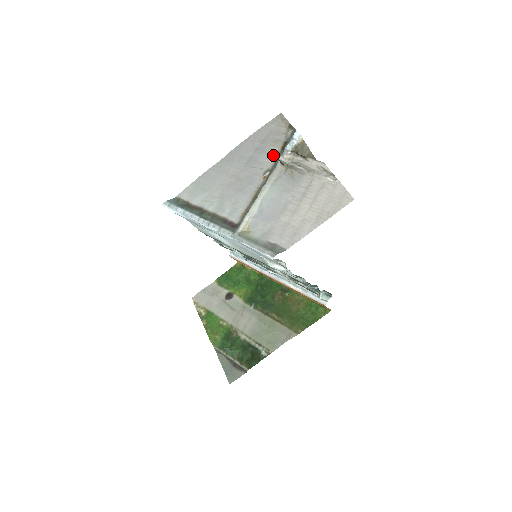
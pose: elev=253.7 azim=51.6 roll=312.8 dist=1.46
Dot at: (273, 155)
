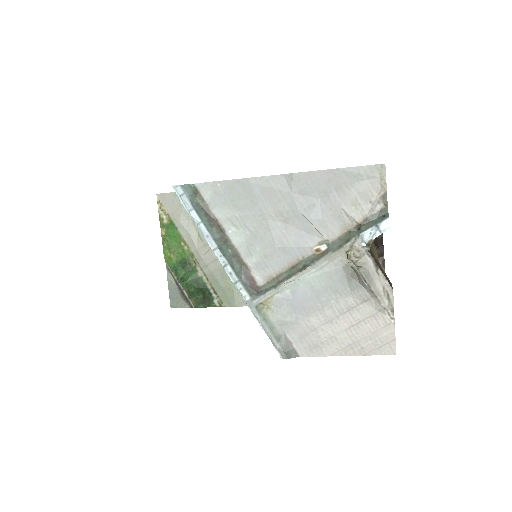
Dot at: (343, 226)
